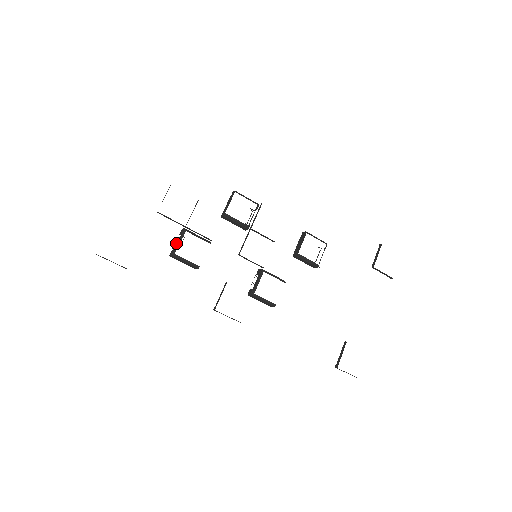
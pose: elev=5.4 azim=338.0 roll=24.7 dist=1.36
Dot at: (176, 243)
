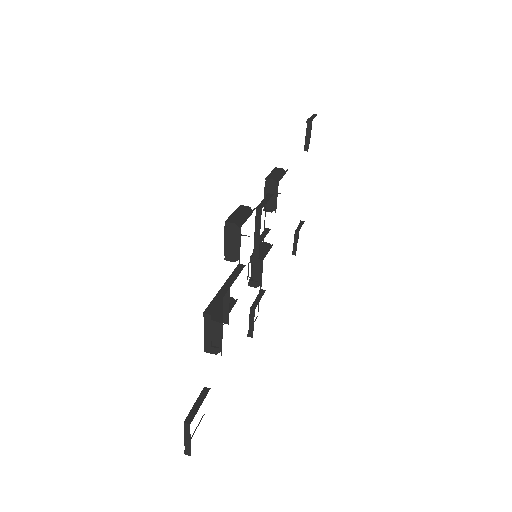
Dot at: occluded
